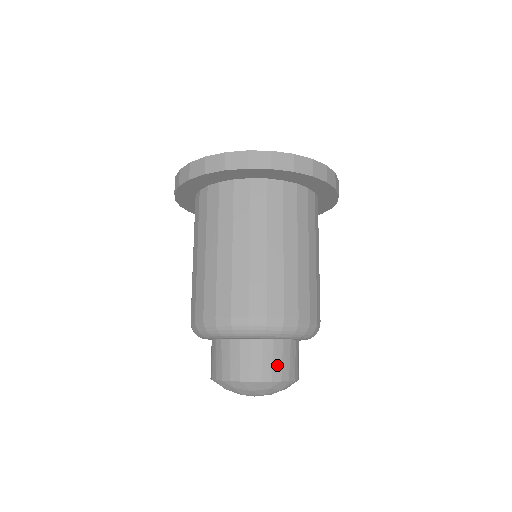
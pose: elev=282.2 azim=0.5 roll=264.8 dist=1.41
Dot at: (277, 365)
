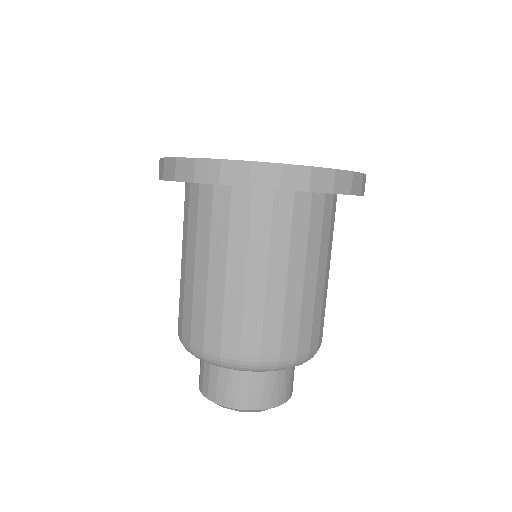
Dot at: (221, 389)
